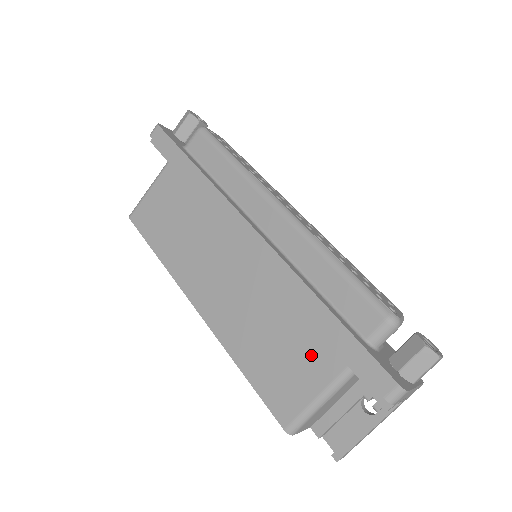
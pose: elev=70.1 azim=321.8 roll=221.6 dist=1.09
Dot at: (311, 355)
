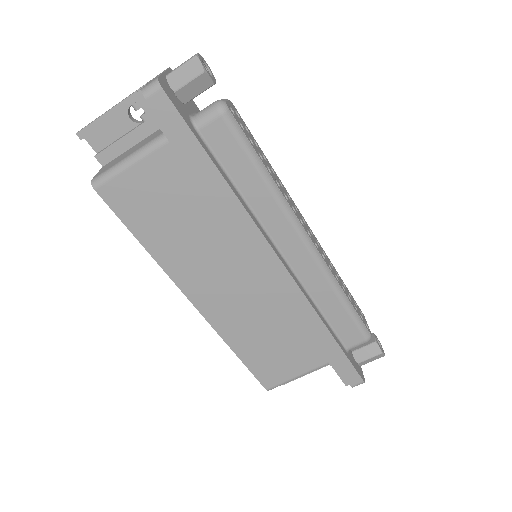
Dot at: (303, 353)
